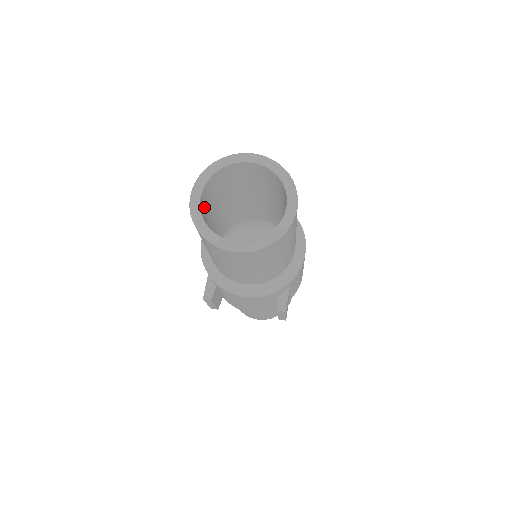
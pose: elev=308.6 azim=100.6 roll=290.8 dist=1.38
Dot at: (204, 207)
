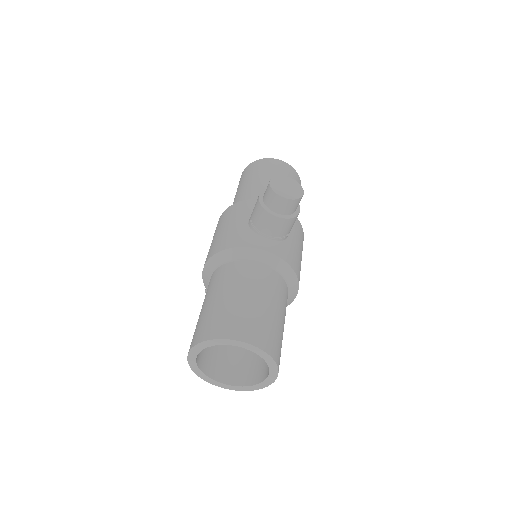
Dot at: occluded
